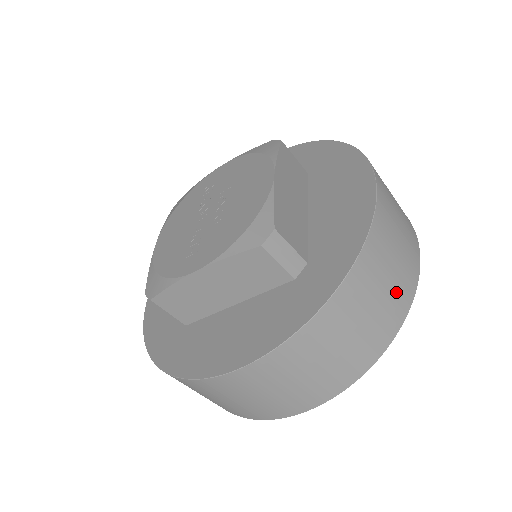
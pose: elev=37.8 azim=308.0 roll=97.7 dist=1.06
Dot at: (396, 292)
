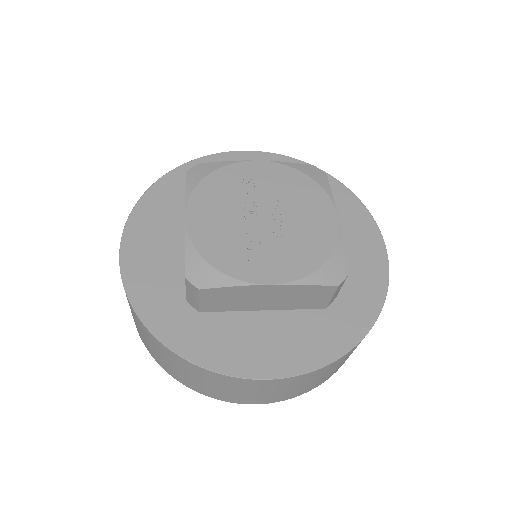
Dot at: occluded
